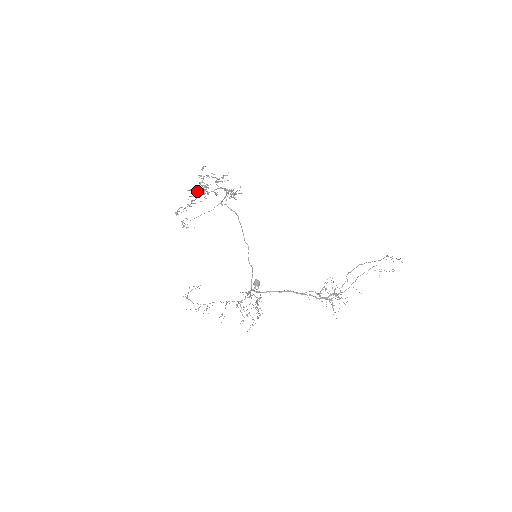
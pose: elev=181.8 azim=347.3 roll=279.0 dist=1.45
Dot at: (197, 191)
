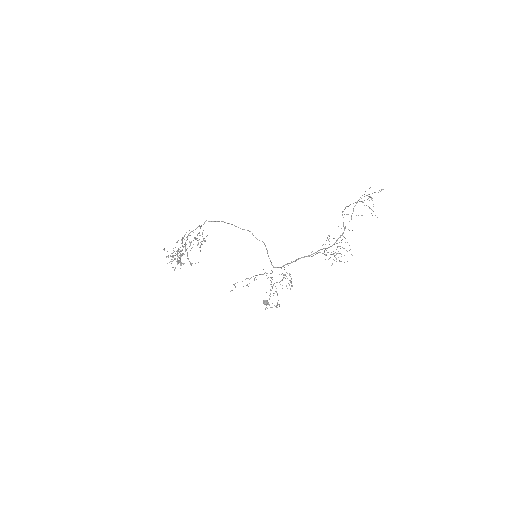
Dot at: occluded
